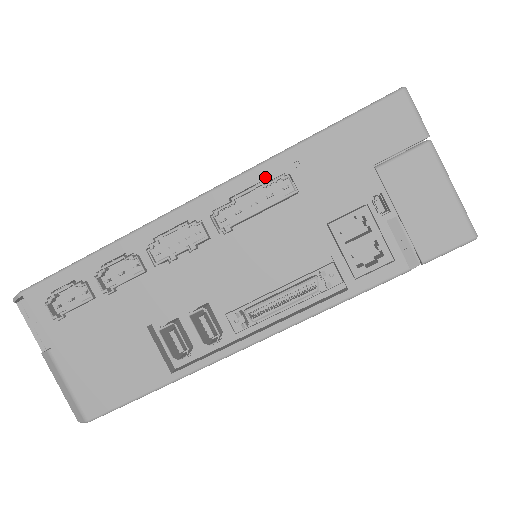
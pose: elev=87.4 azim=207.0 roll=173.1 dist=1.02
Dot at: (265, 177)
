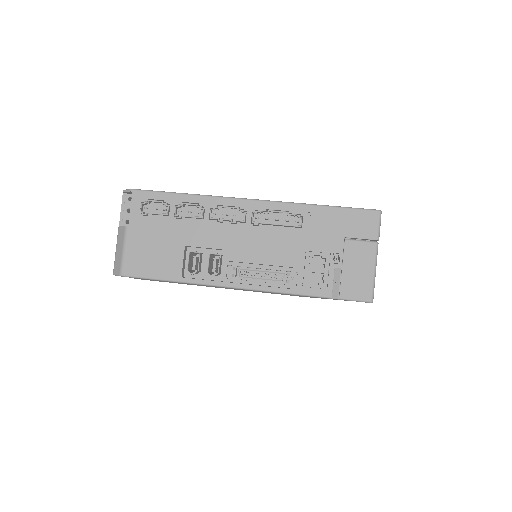
Dot at: (291, 210)
